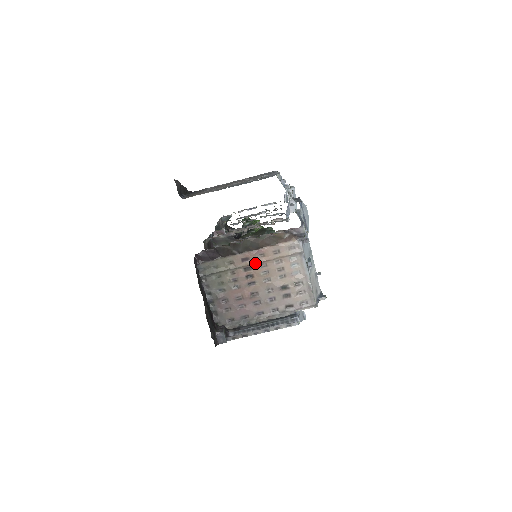
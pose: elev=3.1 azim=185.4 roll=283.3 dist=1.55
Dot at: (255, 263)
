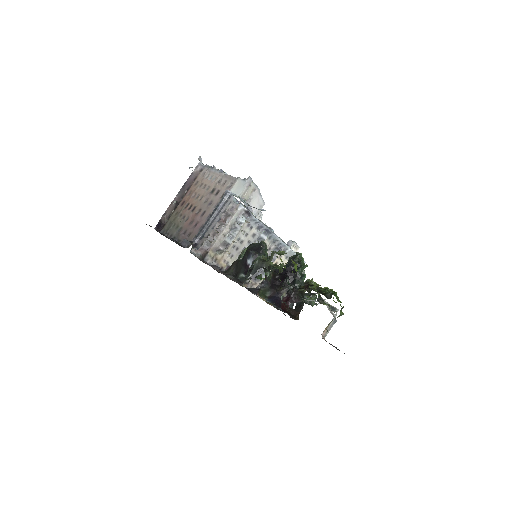
Dot at: (189, 199)
